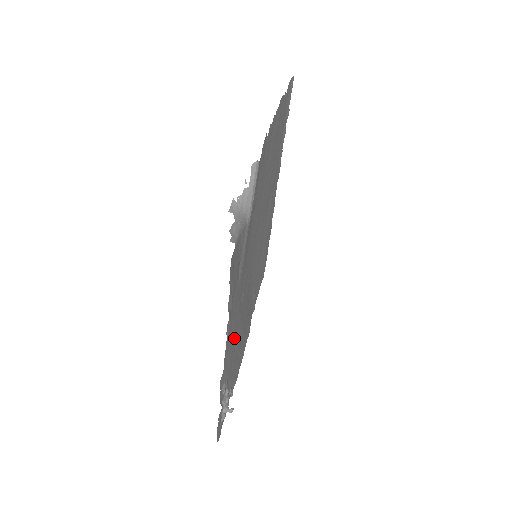
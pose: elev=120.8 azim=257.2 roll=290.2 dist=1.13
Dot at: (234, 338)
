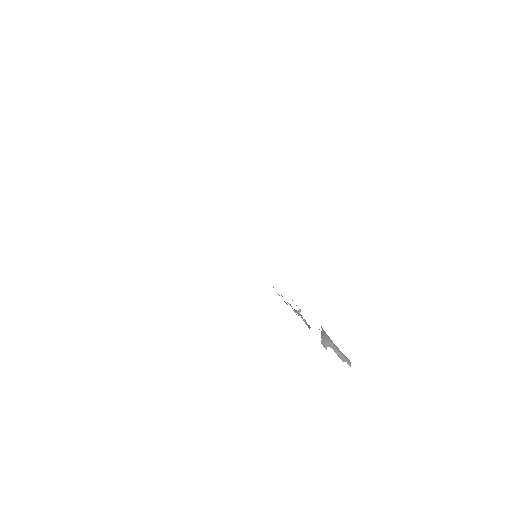
Dot at: occluded
